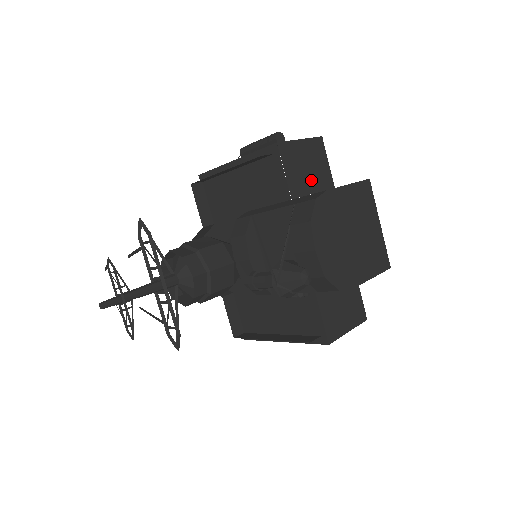
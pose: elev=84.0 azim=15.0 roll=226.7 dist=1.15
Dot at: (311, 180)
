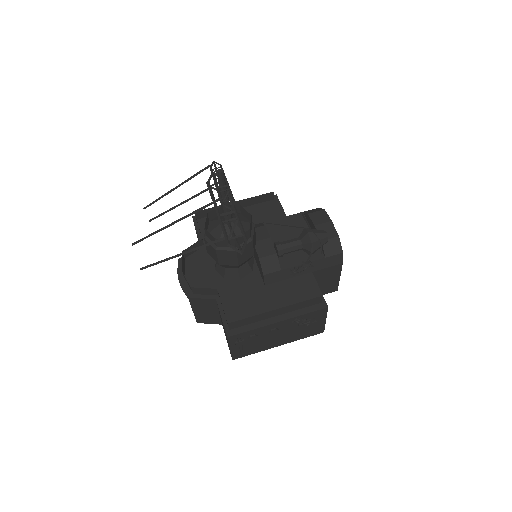
Dot at: occluded
